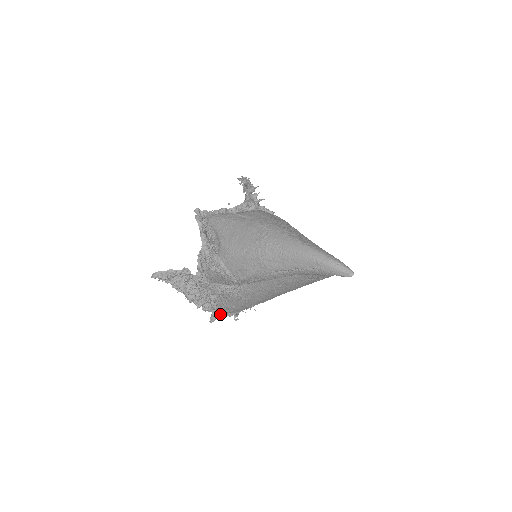
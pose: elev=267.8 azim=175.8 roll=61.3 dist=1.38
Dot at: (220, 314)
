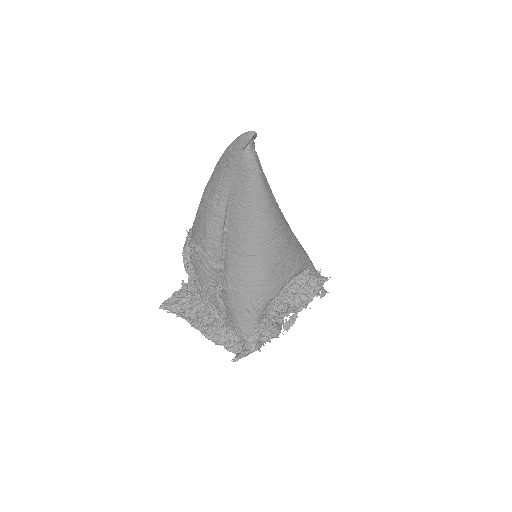
Dot at: (240, 346)
